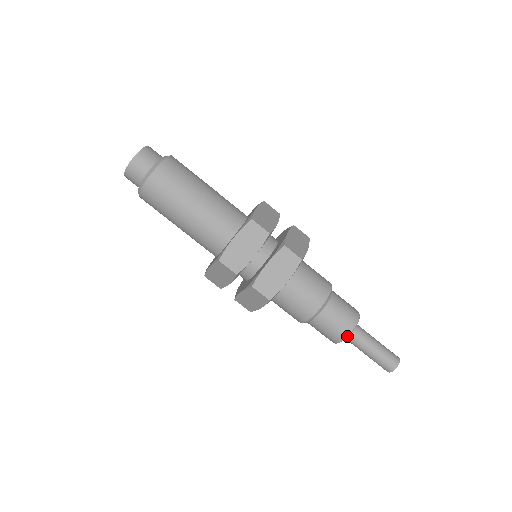
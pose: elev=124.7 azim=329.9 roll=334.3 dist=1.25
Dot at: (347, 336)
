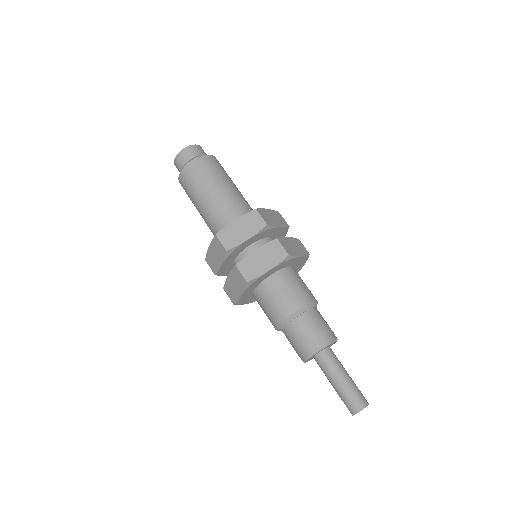
Dot at: (315, 352)
